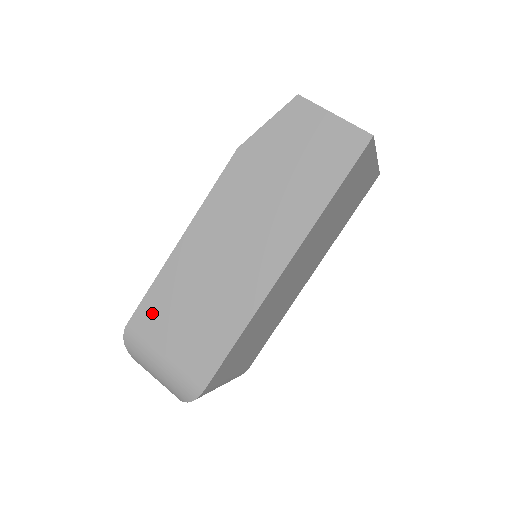
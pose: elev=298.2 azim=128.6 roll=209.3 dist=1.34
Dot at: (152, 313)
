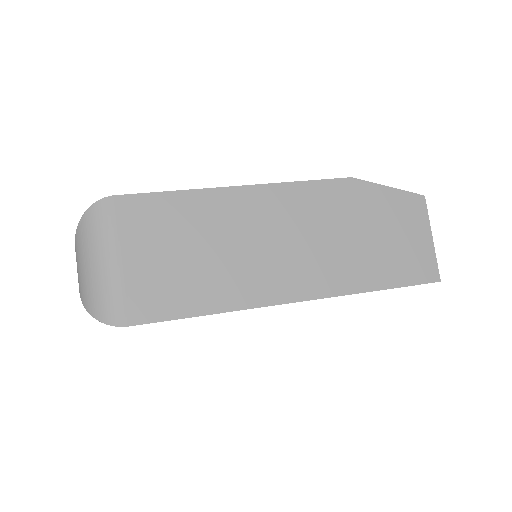
Dot at: (150, 213)
